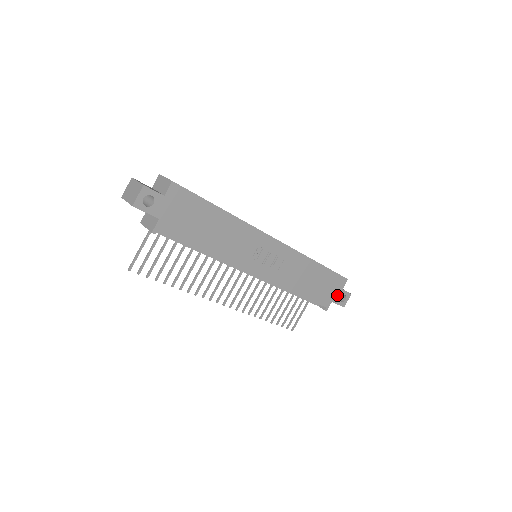
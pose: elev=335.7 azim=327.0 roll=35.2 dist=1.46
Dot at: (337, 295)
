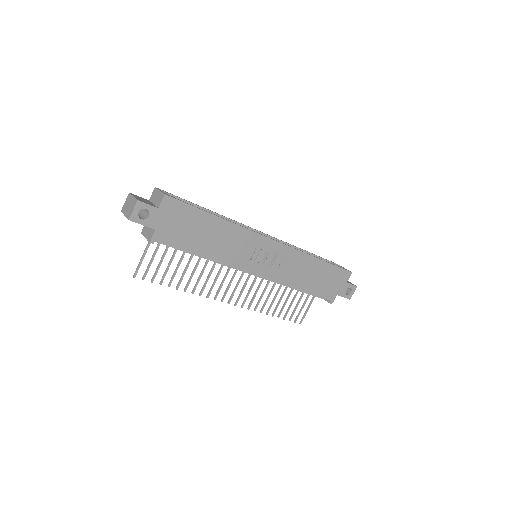
Dot at: (342, 288)
